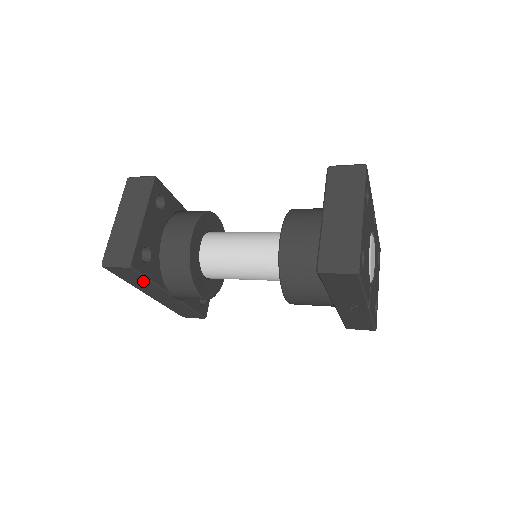
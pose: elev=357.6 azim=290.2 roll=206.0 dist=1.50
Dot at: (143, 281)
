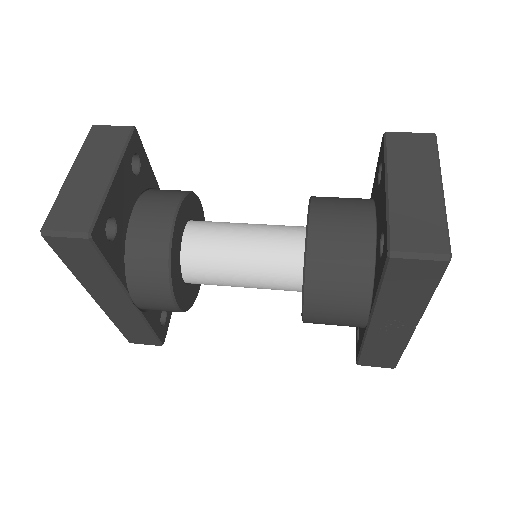
Dot at: (98, 269)
